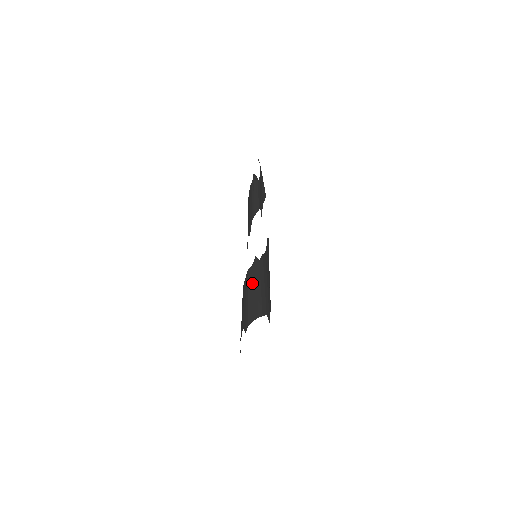
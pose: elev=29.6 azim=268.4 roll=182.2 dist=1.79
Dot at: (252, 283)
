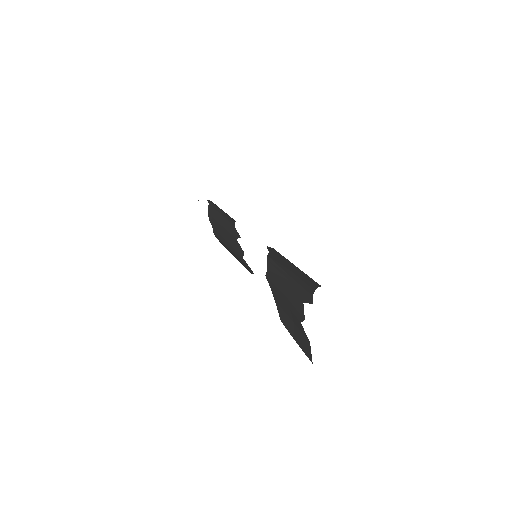
Dot at: (283, 263)
